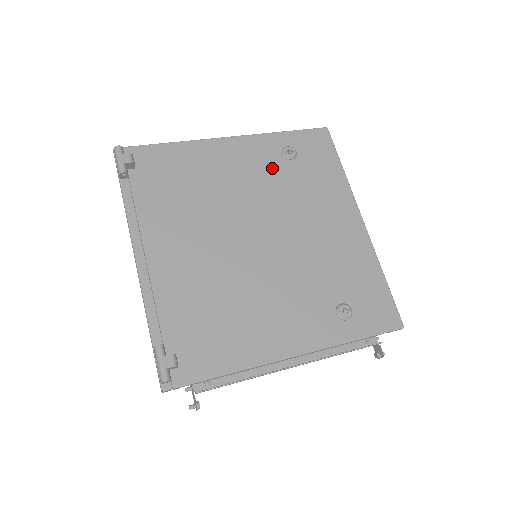
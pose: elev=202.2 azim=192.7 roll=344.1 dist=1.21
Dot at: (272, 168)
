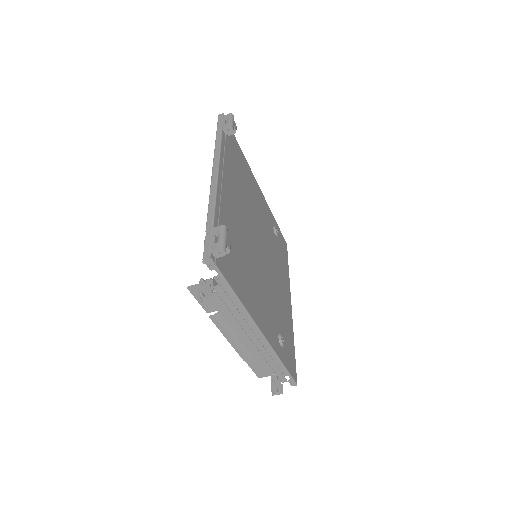
Dot at: (270, 227)
